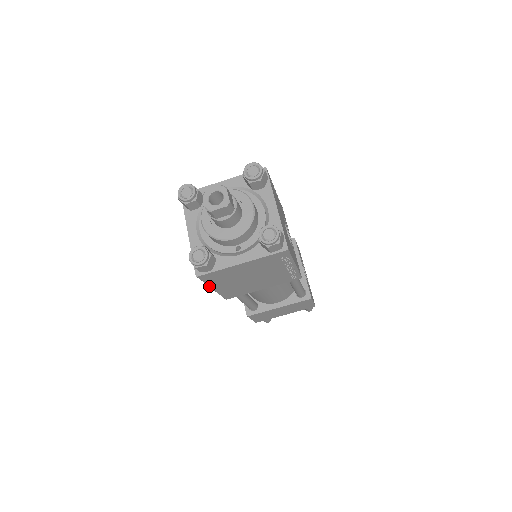
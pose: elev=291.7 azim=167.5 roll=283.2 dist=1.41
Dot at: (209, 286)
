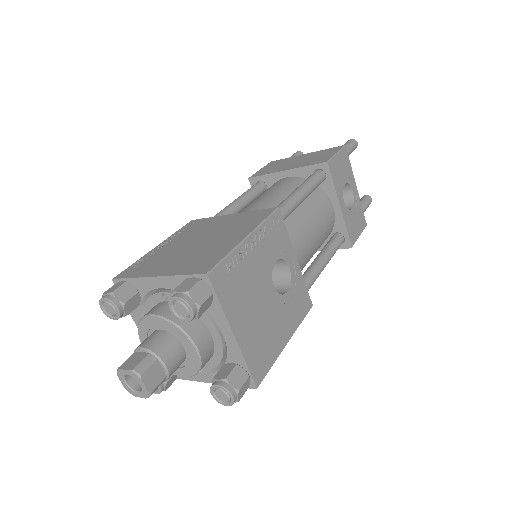
Dot at: occluded
